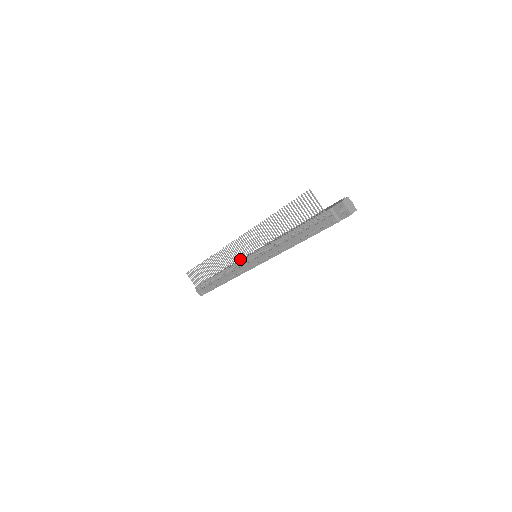
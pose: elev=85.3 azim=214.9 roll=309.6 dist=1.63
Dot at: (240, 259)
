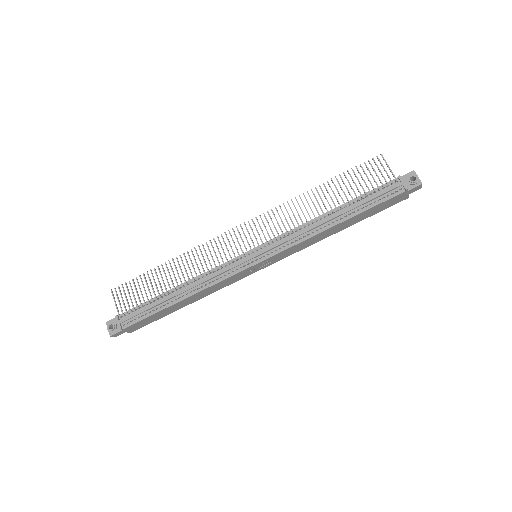
Dot at: (237, 251)
